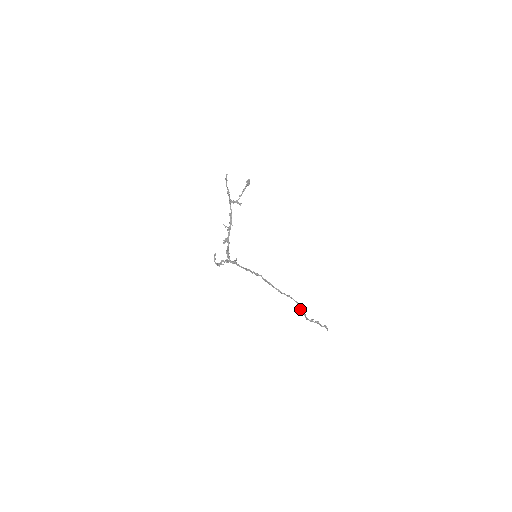
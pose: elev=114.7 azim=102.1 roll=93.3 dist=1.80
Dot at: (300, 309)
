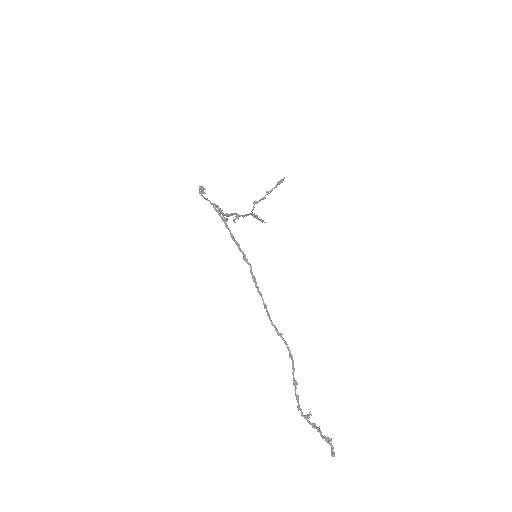
Dot at: occluded
